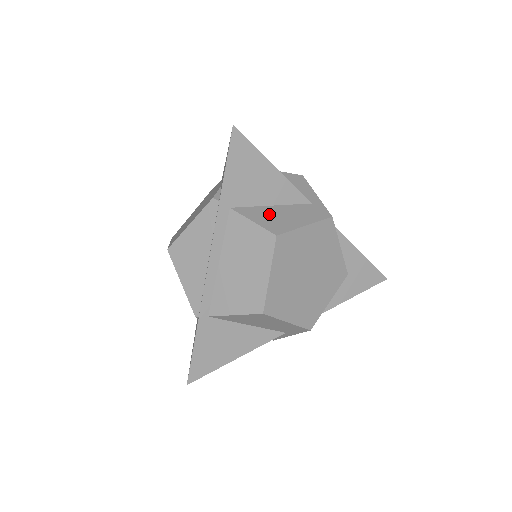
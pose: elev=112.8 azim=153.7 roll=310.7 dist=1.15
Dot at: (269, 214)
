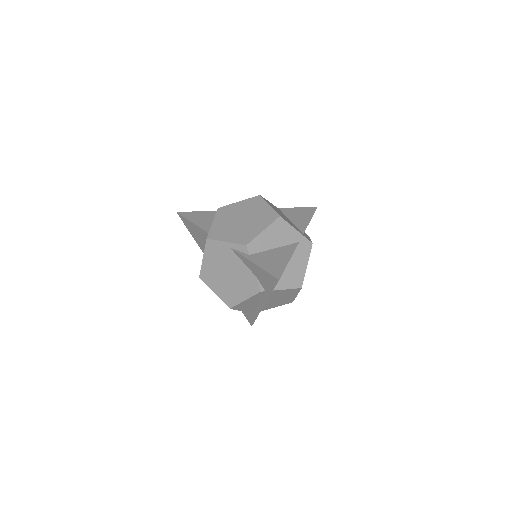
Dot at: (290, 275)
